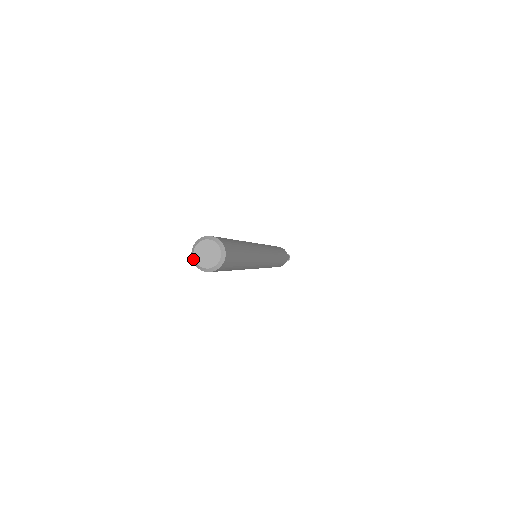
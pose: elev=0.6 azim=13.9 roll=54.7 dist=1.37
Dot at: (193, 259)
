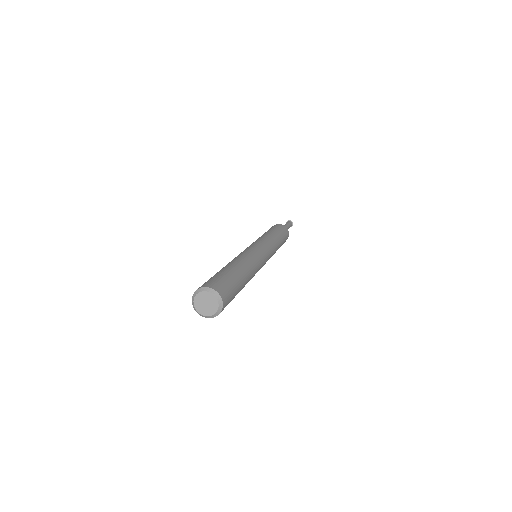
Dot at: (193, 297)
